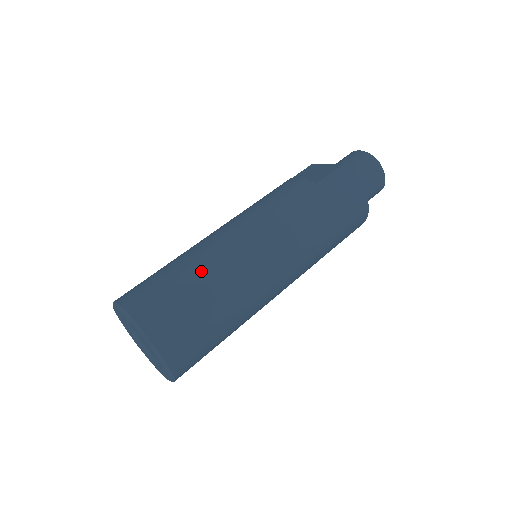
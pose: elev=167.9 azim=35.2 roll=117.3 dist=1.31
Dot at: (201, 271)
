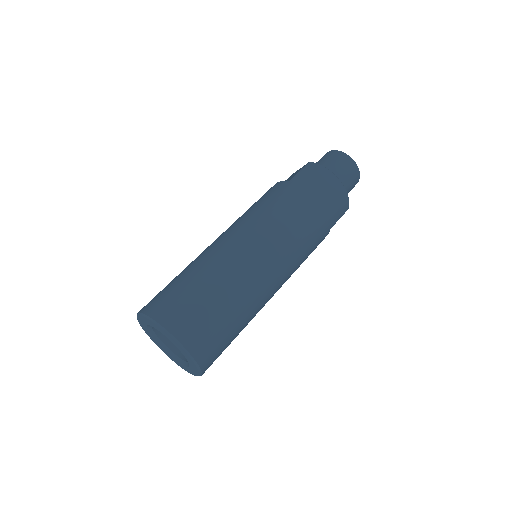
Dot at: (201, 268)
